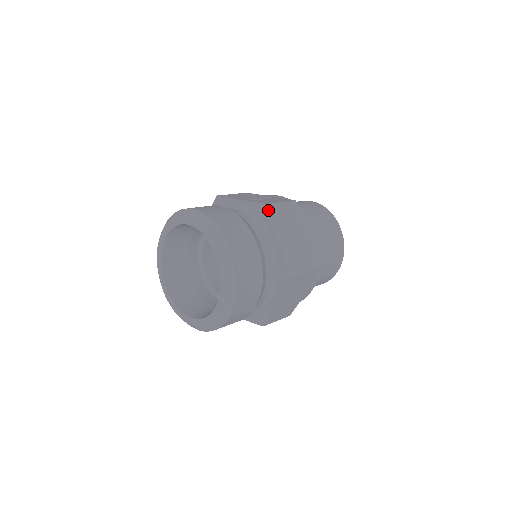
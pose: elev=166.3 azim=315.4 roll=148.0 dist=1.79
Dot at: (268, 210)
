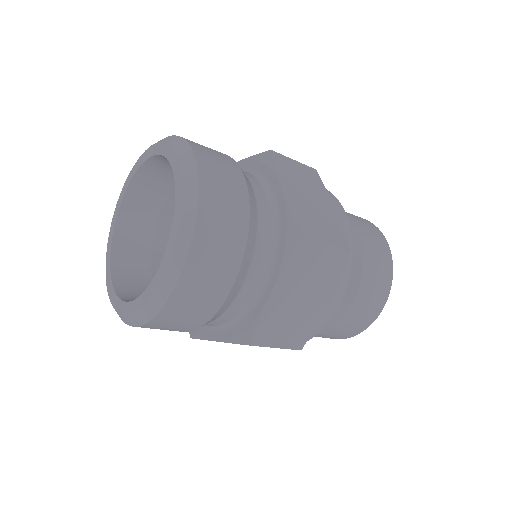
Dot at: (271, 156)
